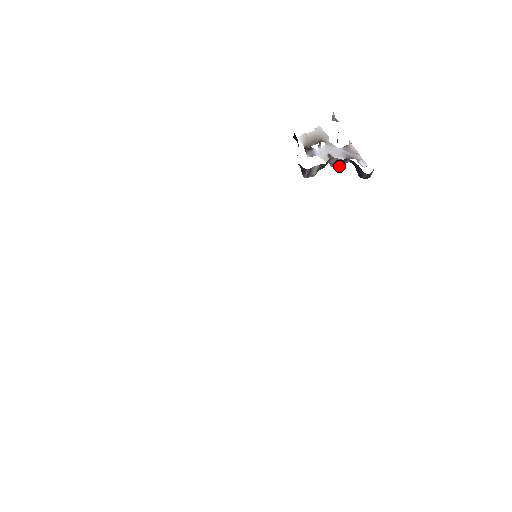
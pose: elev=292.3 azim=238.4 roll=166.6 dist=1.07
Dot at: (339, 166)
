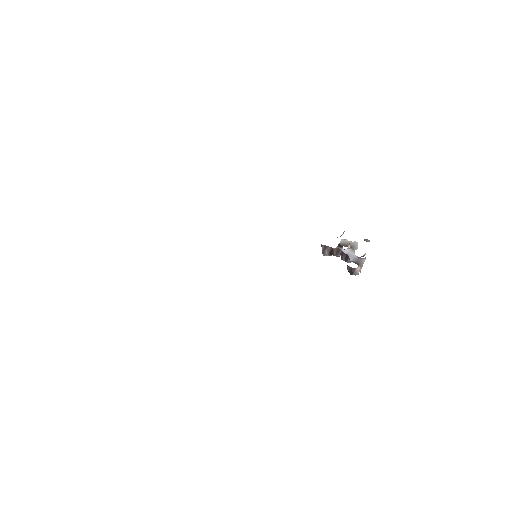
Dot at: (345, 261)
